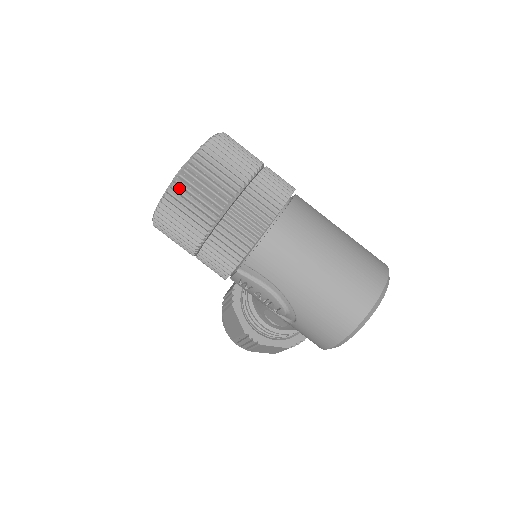
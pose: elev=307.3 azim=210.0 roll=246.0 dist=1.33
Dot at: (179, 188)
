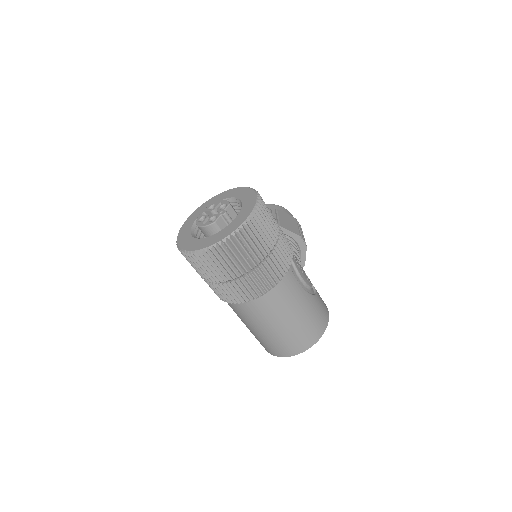
Dot at: (192, 257)
